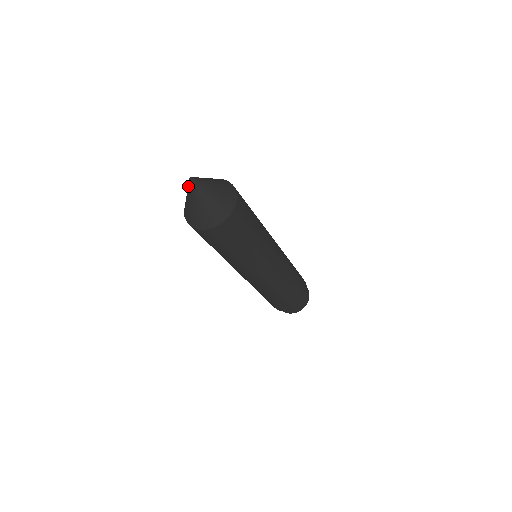
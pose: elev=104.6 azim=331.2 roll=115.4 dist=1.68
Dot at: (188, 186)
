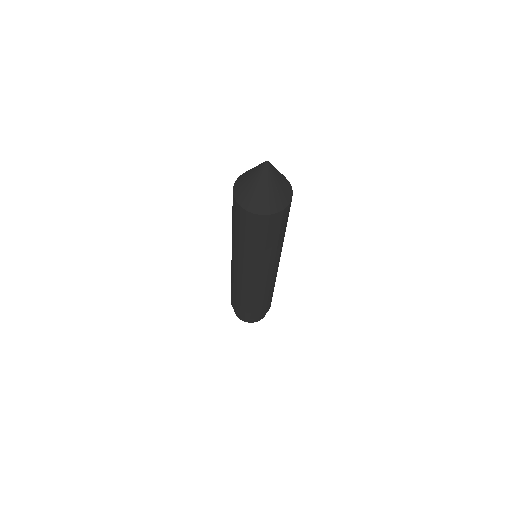
Dot at: (260, 164)
